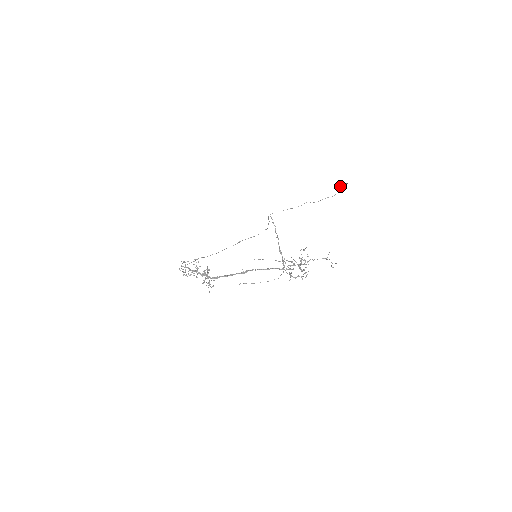
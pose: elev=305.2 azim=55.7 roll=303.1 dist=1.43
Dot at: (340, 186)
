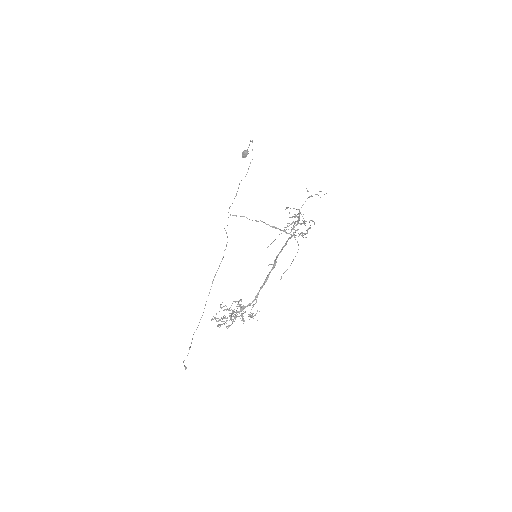
Dot at: (245, 152)
